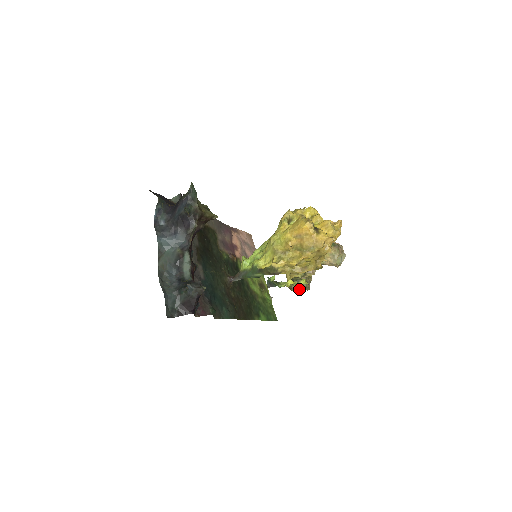
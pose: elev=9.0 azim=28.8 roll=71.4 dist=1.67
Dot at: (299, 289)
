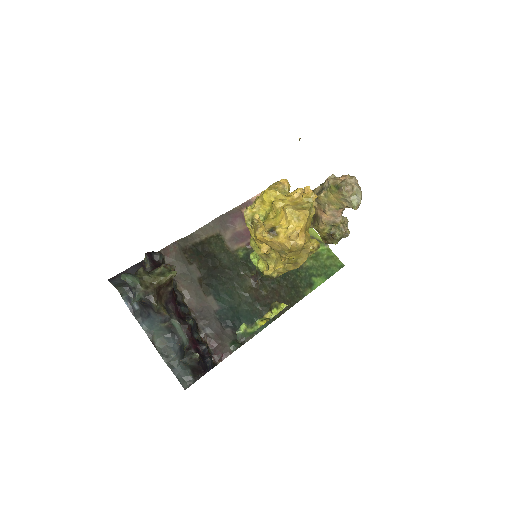
Dot at: (335, 242)
